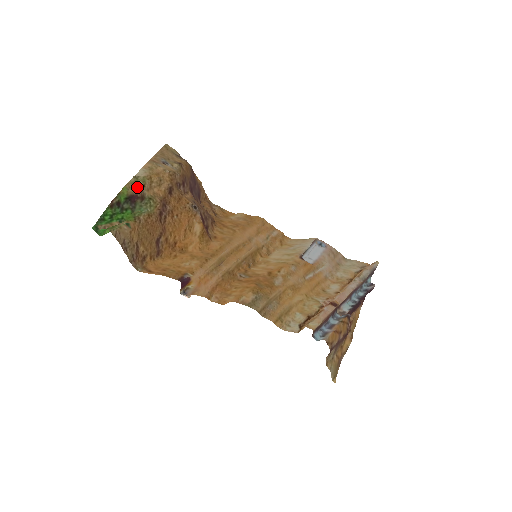
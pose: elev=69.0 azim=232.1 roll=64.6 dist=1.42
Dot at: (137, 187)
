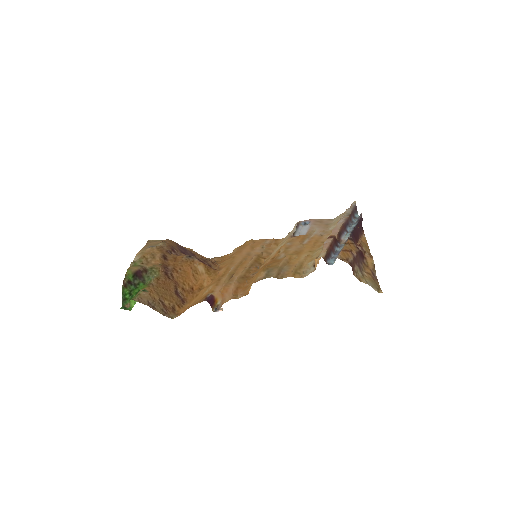
Dot at: (137, 266)
